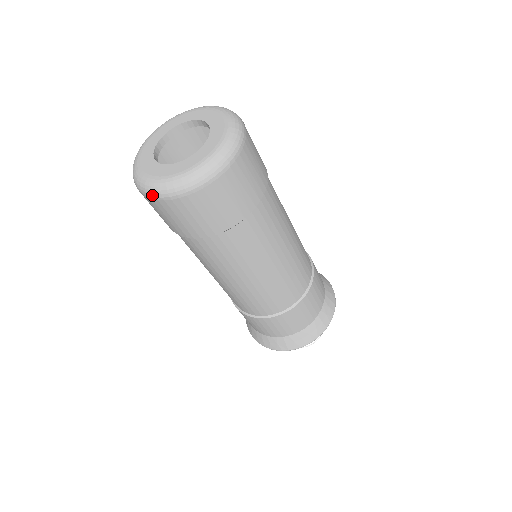
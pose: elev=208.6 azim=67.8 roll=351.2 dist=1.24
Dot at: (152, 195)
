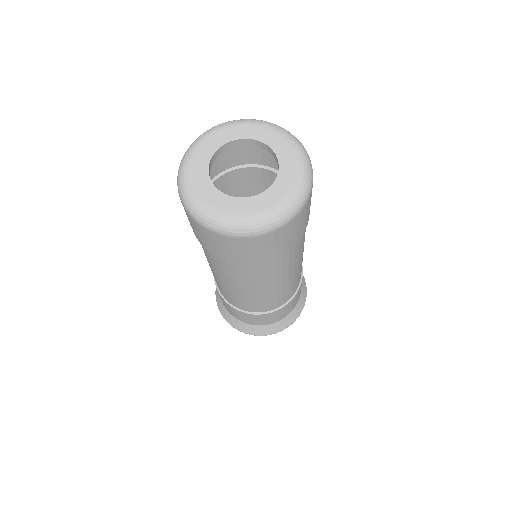
Dot at: (214, 229)
